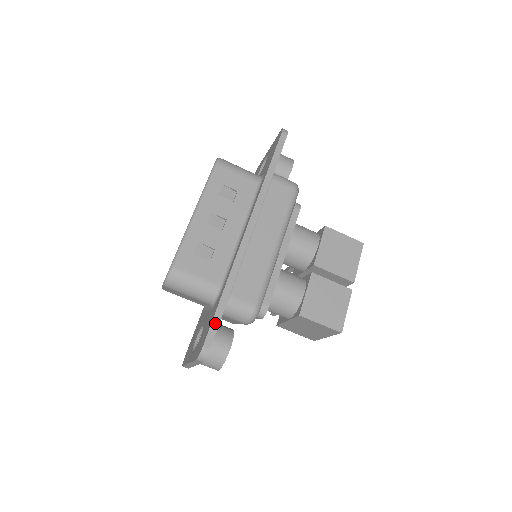
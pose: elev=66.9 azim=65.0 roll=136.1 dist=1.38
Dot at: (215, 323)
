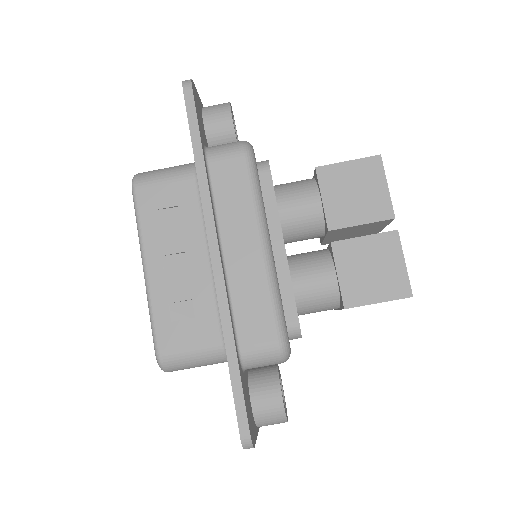
Dot at: (238, 400)
